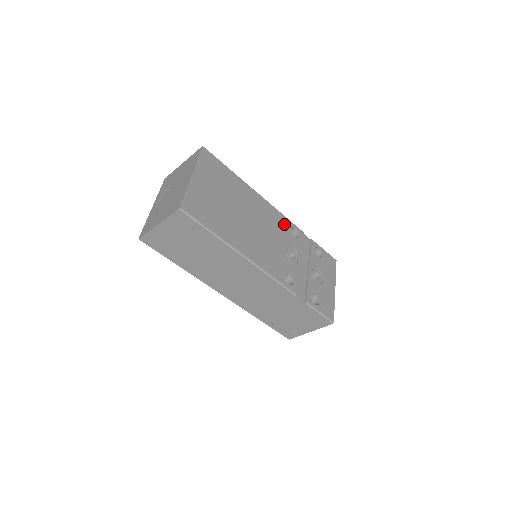
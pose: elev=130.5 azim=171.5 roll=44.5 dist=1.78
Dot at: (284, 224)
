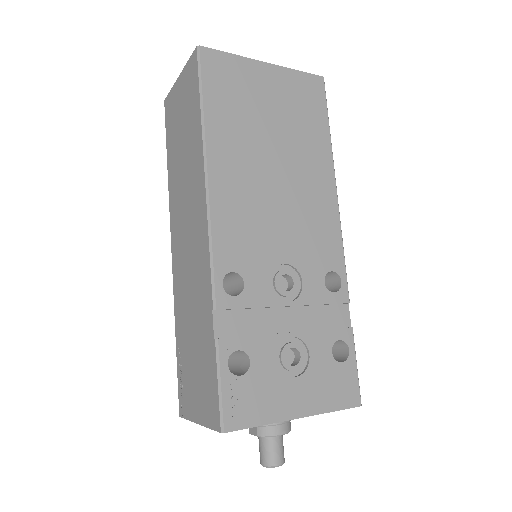
Dot at: (329, 253)
